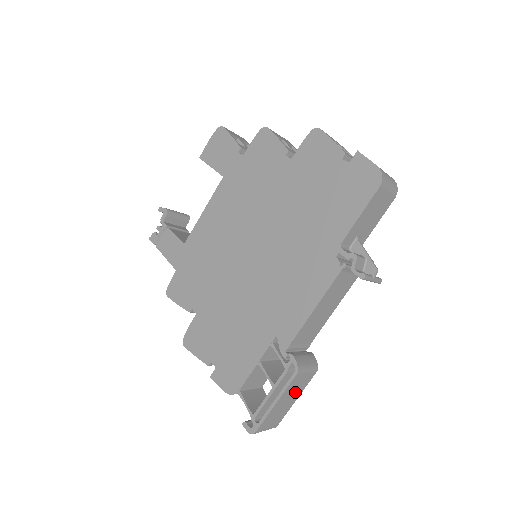
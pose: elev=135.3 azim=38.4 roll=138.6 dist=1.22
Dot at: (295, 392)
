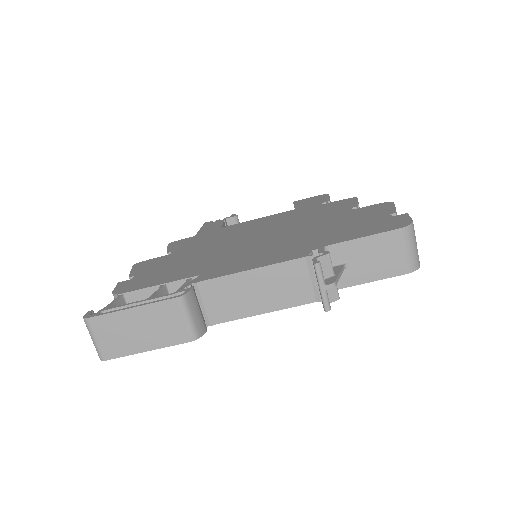
Dot at: (156, 332)
